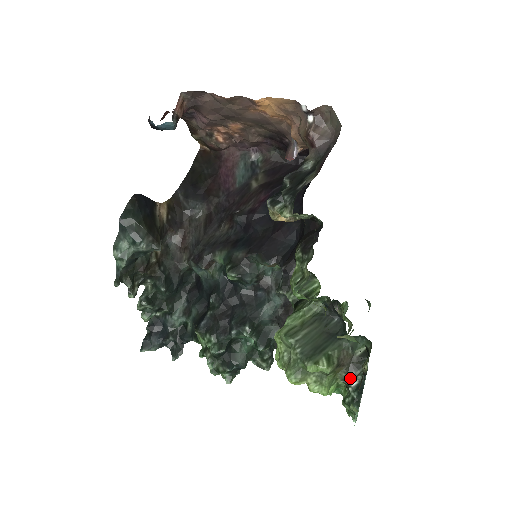
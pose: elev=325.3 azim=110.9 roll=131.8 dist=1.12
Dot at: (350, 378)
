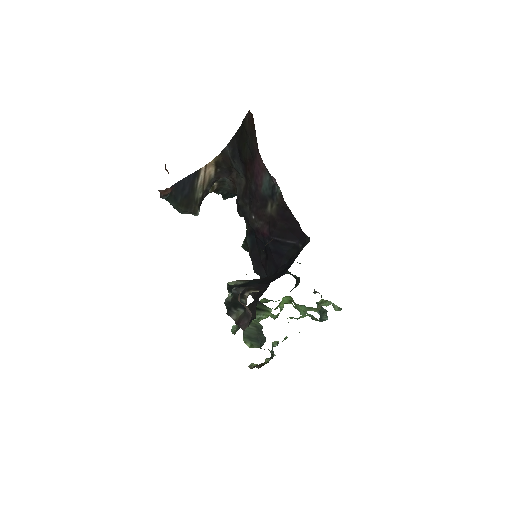
Dot at: occluded
